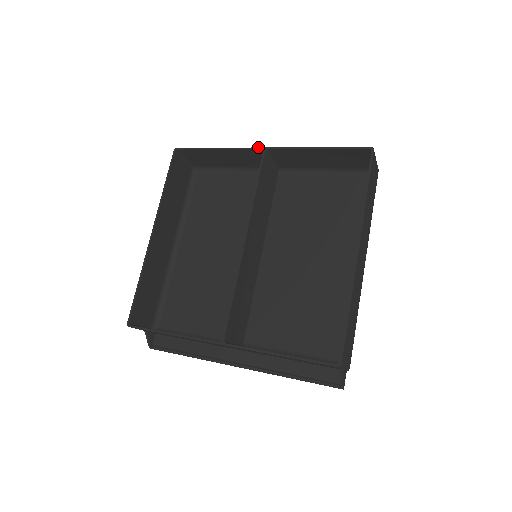
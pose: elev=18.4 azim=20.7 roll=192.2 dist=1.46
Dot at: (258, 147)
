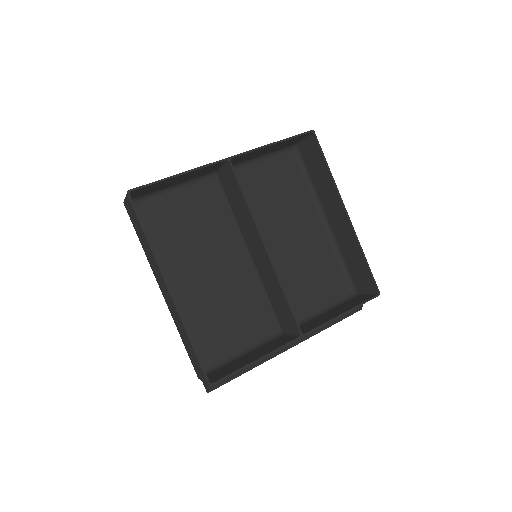
Dot at: (222, 159)
